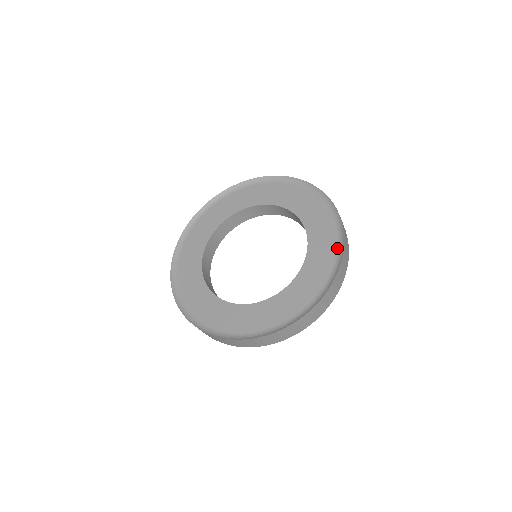
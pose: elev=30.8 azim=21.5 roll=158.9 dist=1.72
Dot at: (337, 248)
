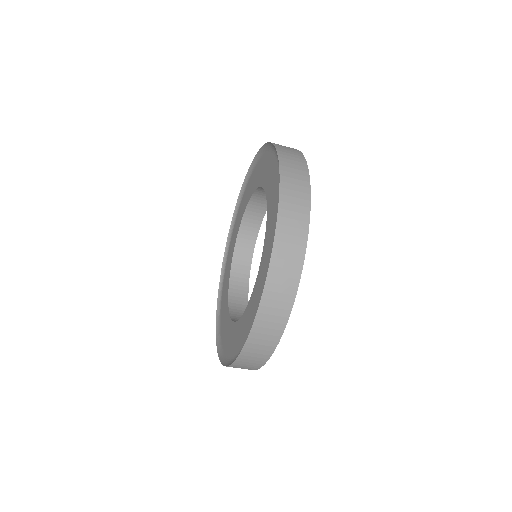
Dot at: occluded
